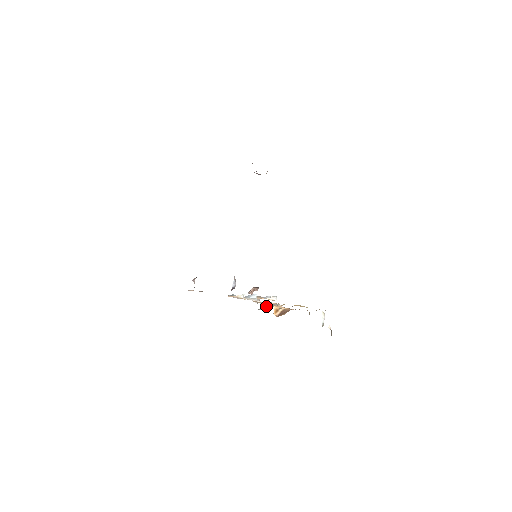
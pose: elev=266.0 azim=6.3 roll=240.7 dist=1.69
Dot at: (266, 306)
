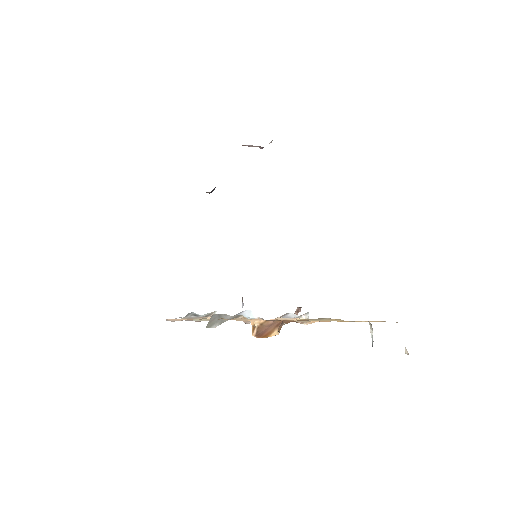
Dot at: (212, 320)
